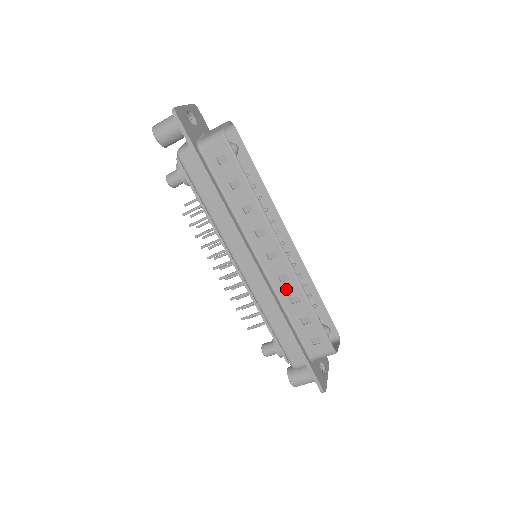
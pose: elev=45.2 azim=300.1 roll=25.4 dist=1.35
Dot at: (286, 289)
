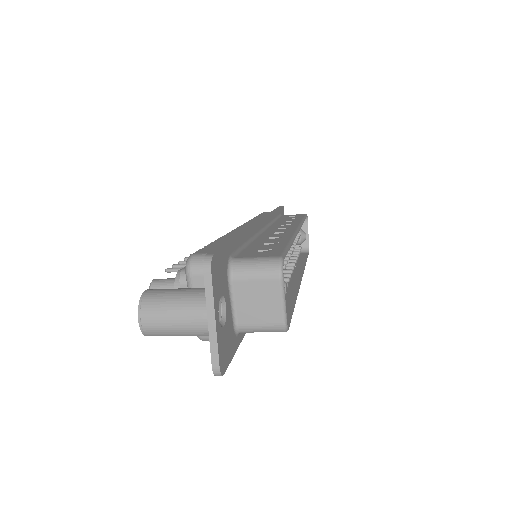
Dot at: occluded
